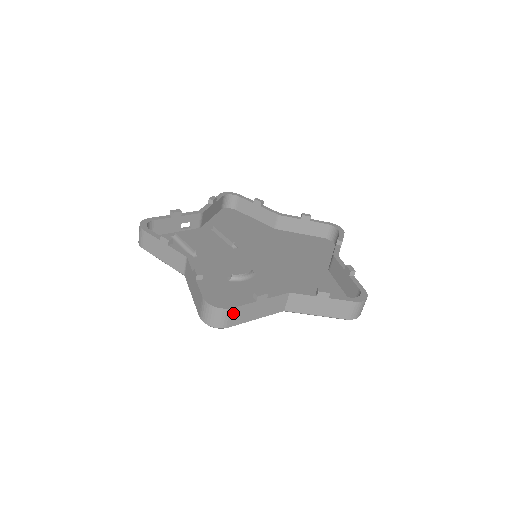
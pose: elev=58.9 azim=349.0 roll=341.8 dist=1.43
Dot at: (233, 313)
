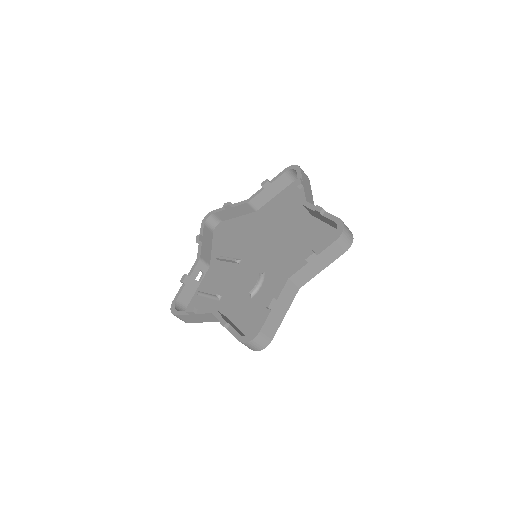
Dot at: (264, 333)
